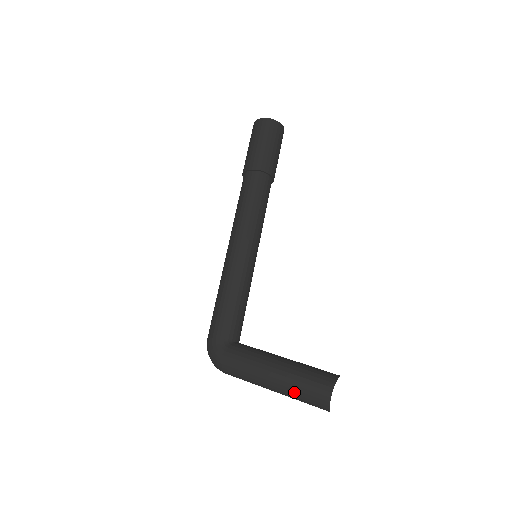
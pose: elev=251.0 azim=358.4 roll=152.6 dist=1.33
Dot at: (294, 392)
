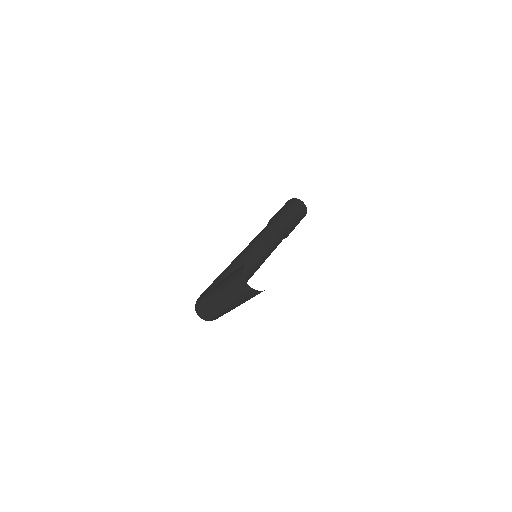
Dot at: (227, 283)
